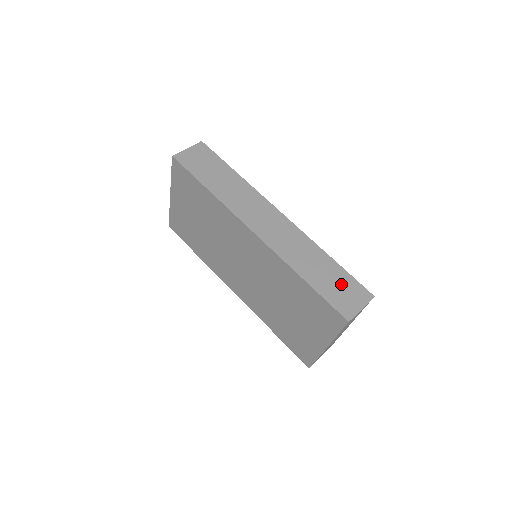
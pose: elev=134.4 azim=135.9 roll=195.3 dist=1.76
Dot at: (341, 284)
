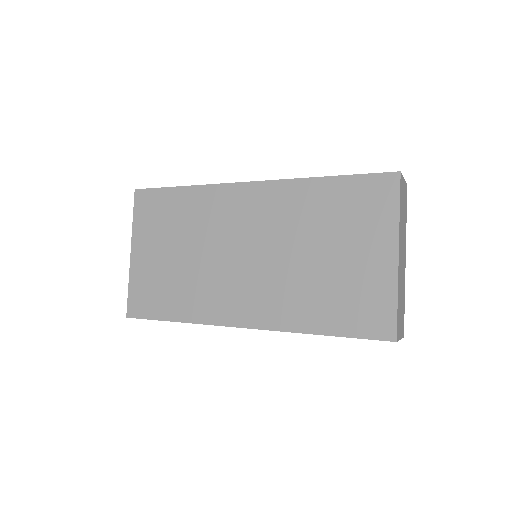
Dot at: occluded
